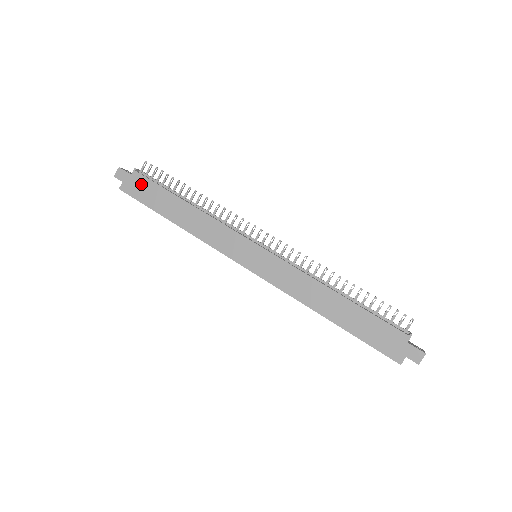
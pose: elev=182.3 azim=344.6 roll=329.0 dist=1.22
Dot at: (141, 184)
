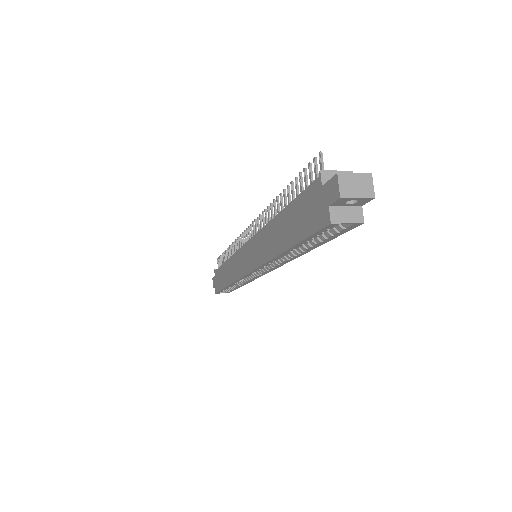
Dot at: (217, 277)
